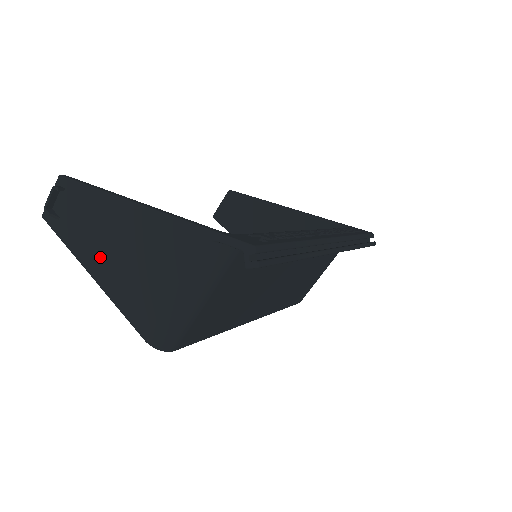
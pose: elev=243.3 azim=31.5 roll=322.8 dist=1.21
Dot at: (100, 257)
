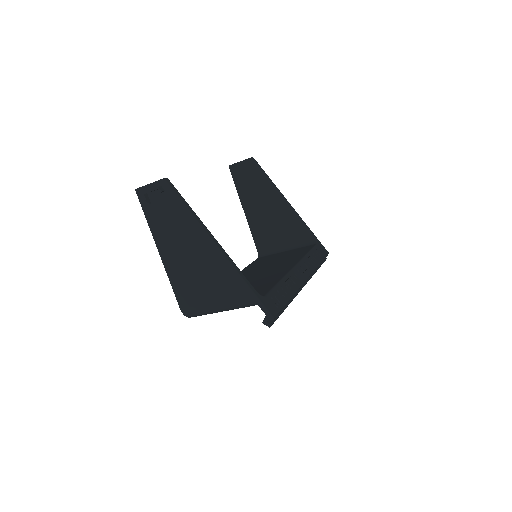
Dot at: (172, 249)
